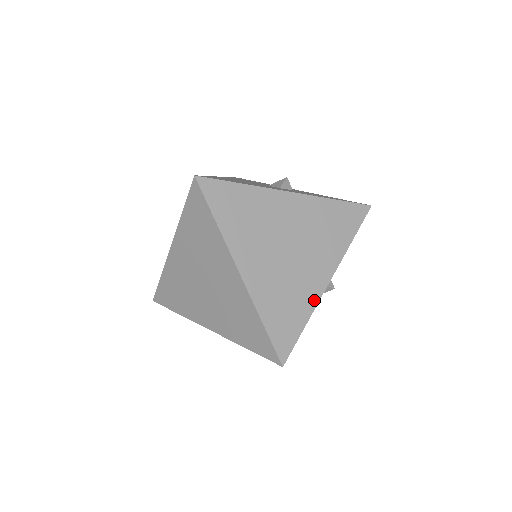
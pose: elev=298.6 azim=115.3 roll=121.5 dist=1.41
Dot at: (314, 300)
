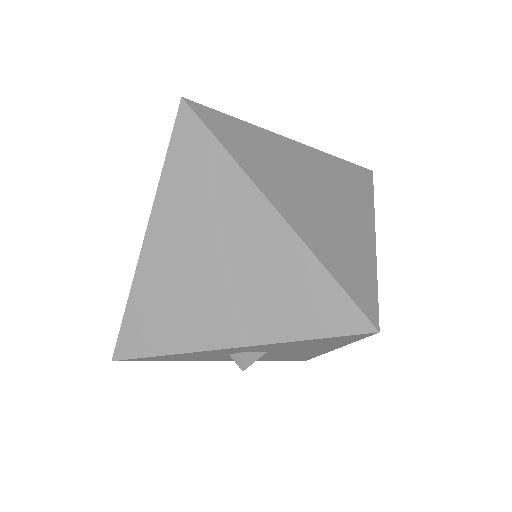
Dot at: (370, 251)
